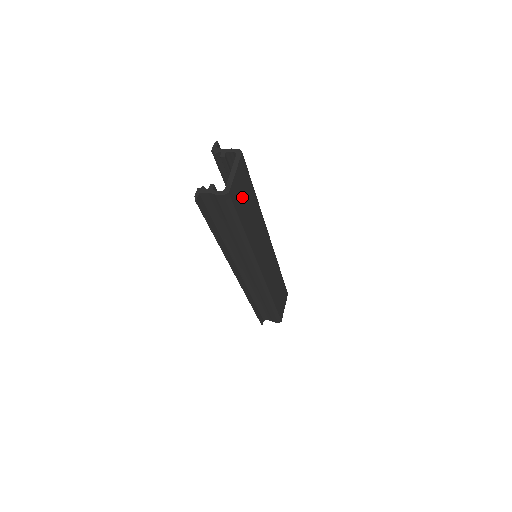
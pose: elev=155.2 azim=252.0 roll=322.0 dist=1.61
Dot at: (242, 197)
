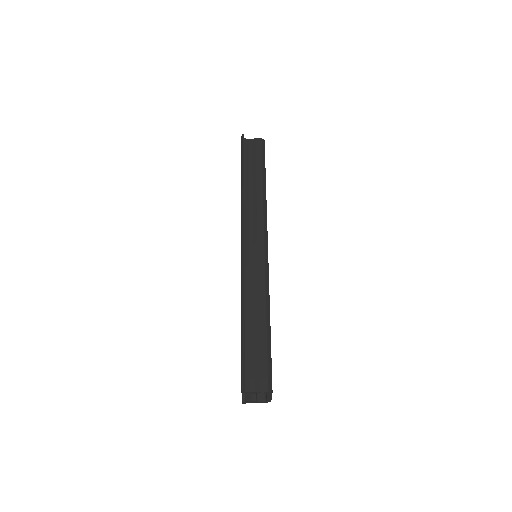
Dot at: occluded
